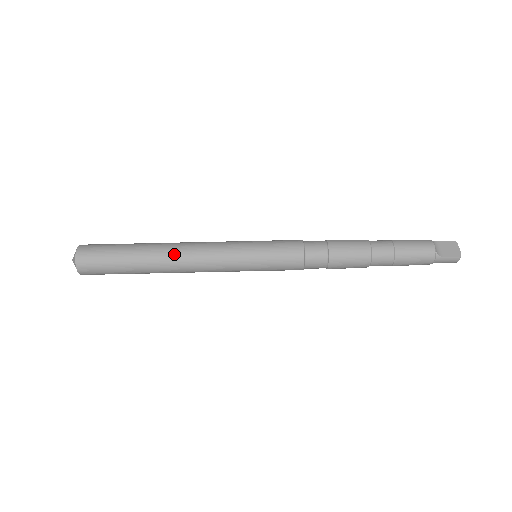
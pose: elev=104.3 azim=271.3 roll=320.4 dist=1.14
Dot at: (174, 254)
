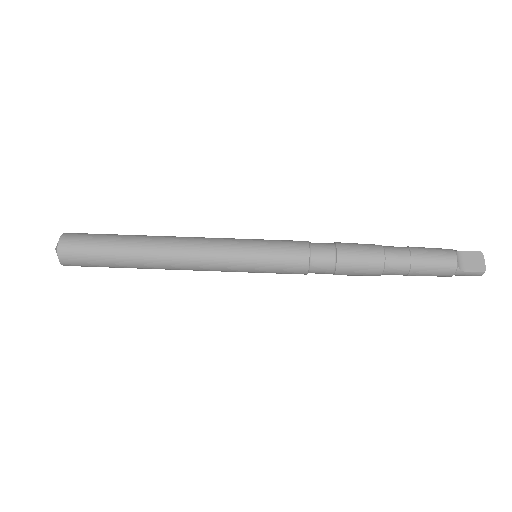
Dot at: (165, 253)
